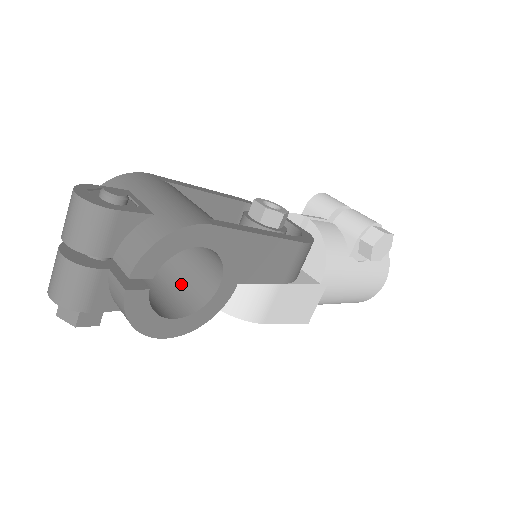
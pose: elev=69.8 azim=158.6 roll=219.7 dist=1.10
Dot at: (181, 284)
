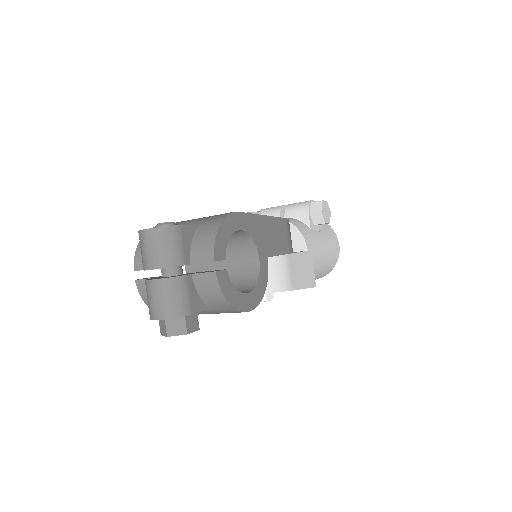
Dot at: occluded
